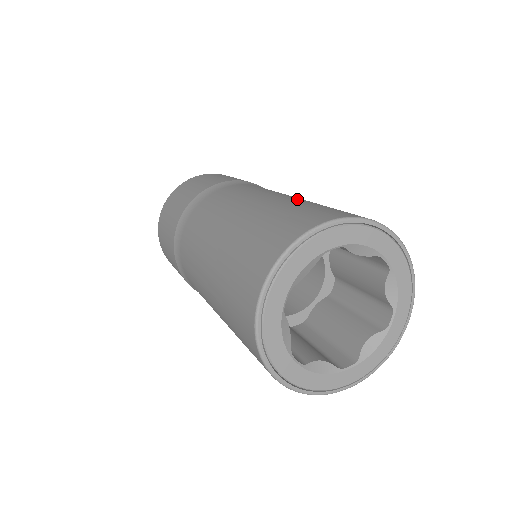
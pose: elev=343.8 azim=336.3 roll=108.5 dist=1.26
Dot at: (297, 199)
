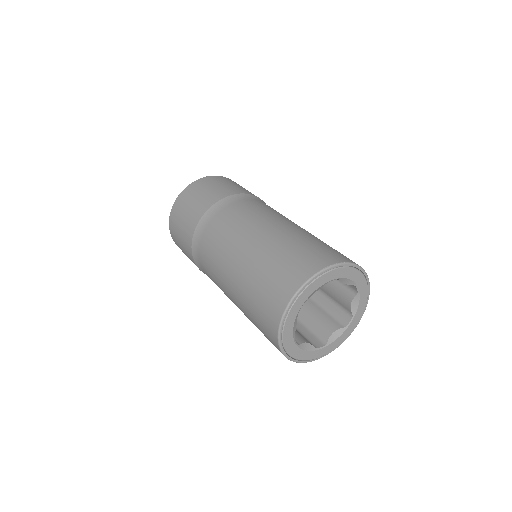
Dot at: (258, 253)
